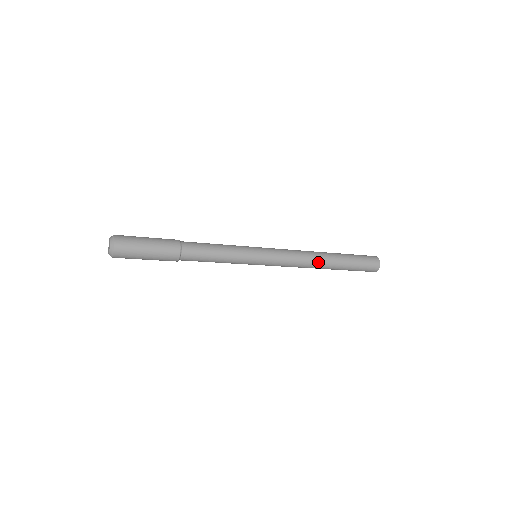
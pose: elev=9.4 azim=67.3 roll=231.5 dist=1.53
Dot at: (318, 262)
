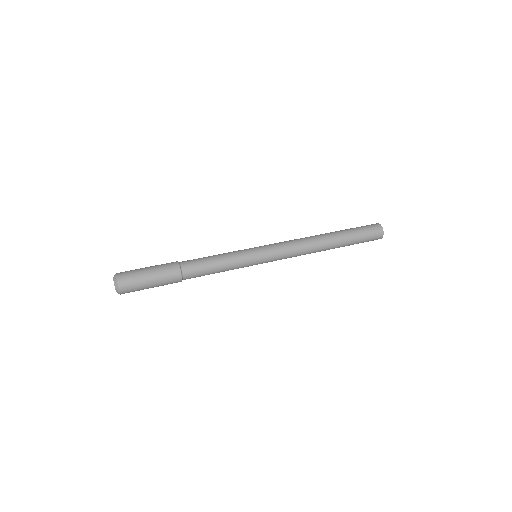
Dot at: occluded
